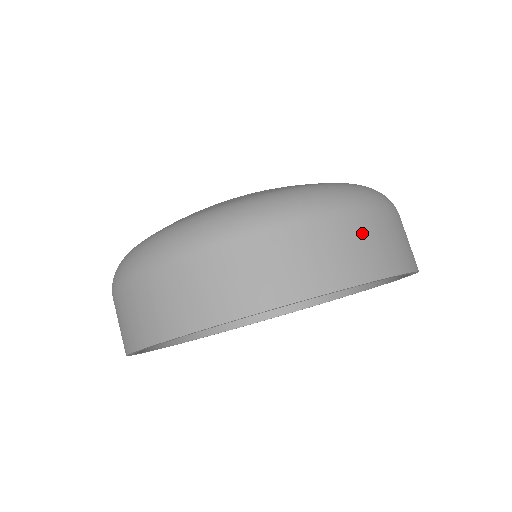
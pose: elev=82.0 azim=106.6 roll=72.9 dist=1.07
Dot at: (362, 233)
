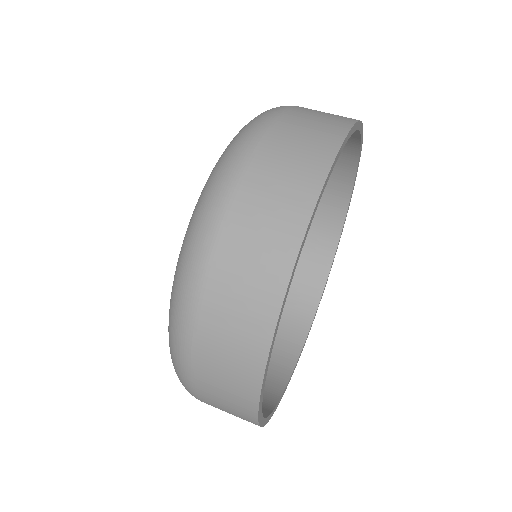
Dot at: (288, 140)
